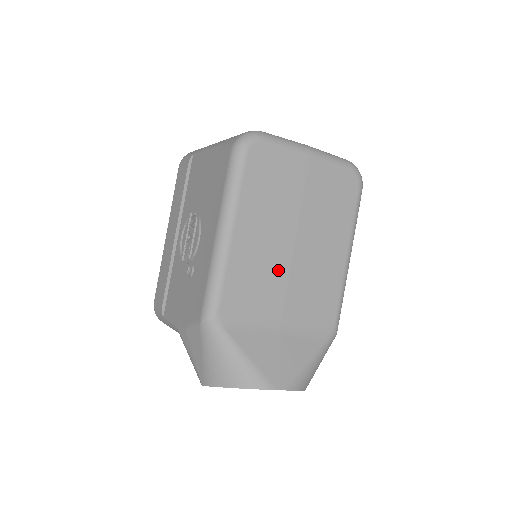
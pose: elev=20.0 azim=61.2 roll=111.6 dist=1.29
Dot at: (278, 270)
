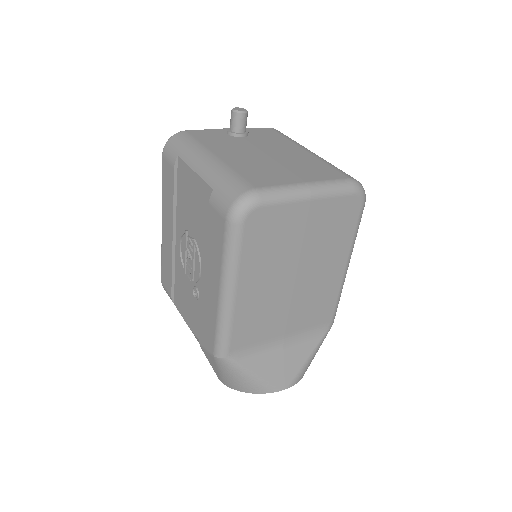
Dot at: (280, 305)
